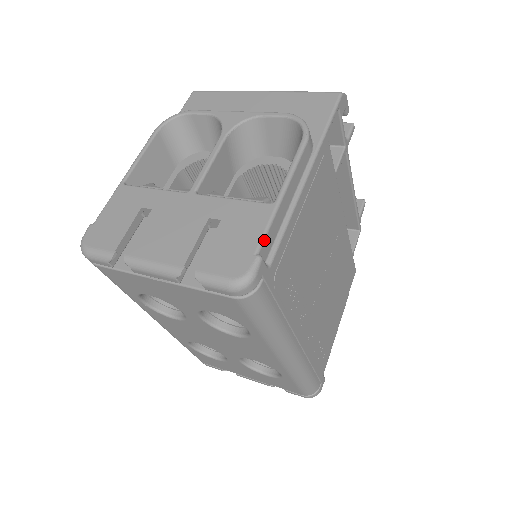
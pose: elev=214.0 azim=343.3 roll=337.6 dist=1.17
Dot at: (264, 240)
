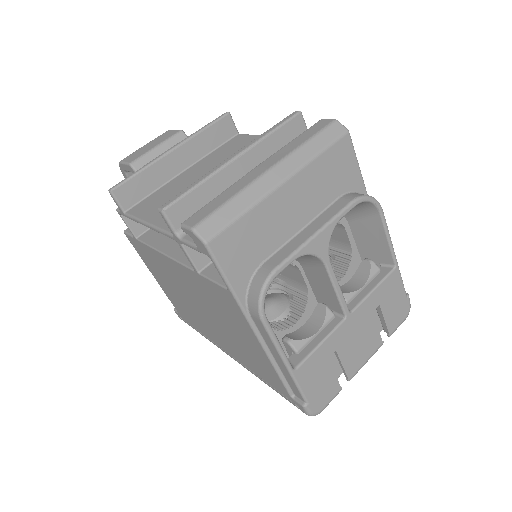
Dot at: occluded
